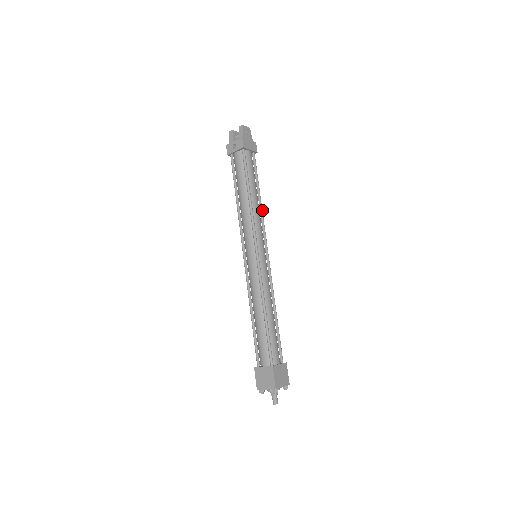
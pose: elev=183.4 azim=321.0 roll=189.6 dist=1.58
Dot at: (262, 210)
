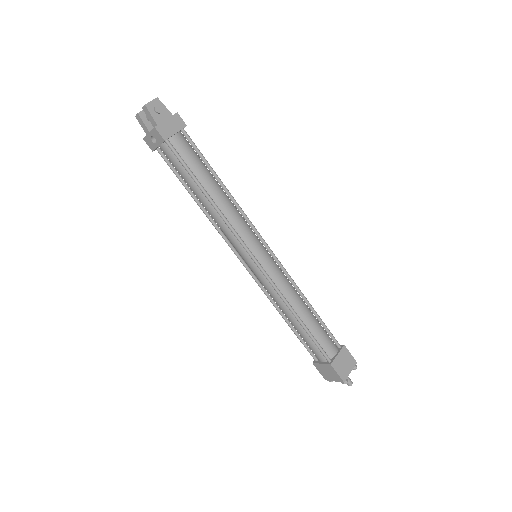
Dot at: (234, 200)
